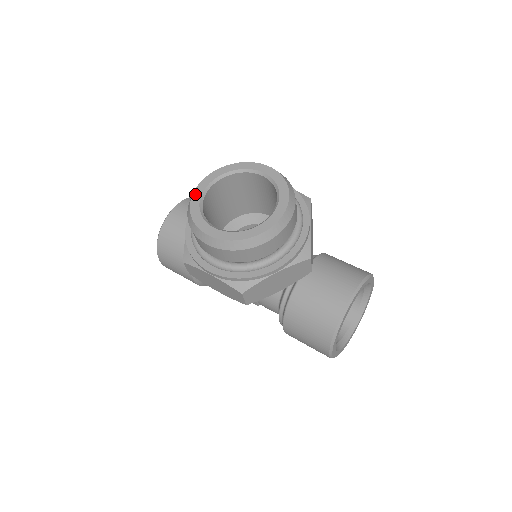
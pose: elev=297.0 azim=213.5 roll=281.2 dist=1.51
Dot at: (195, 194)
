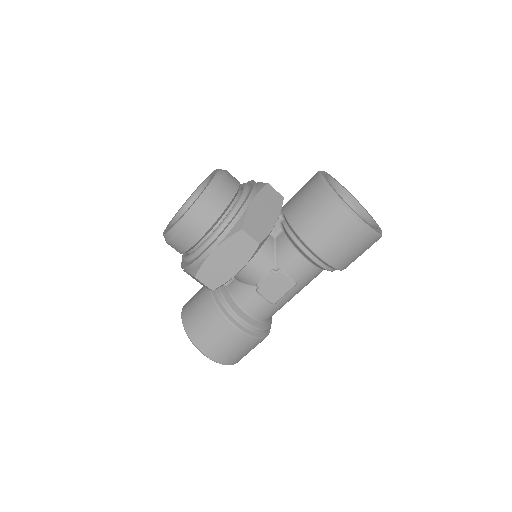
Dot at: (164, 232)
